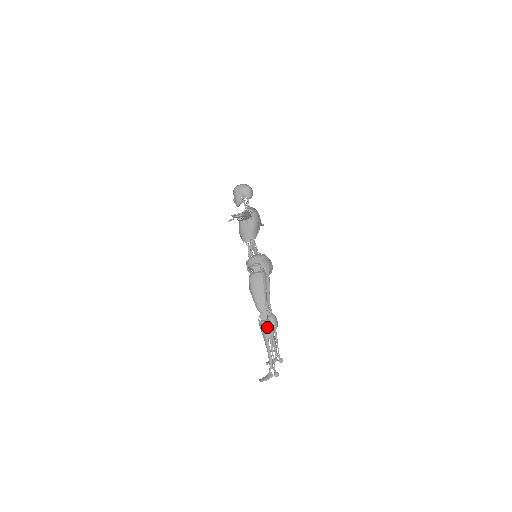
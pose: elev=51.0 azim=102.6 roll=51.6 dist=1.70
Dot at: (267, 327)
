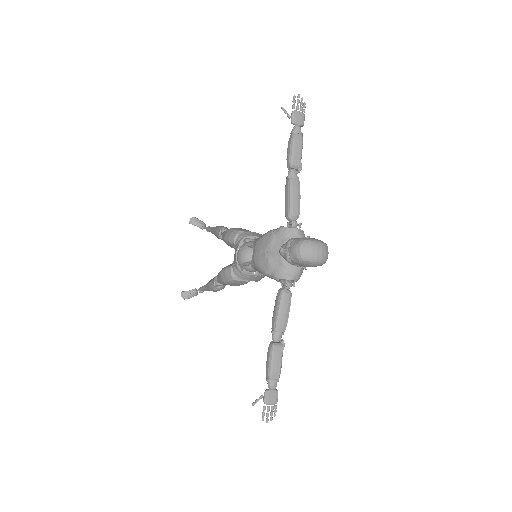
Dot at: occluded
